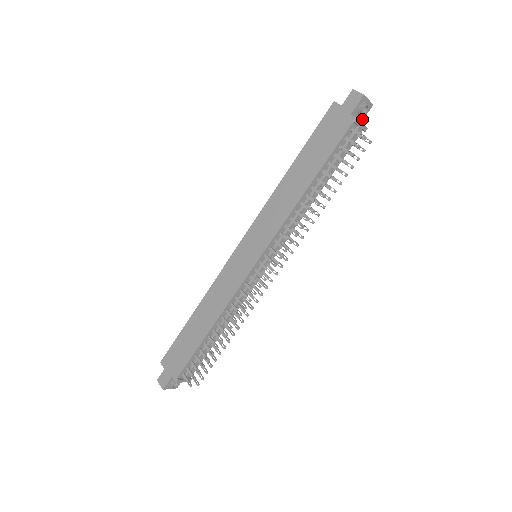
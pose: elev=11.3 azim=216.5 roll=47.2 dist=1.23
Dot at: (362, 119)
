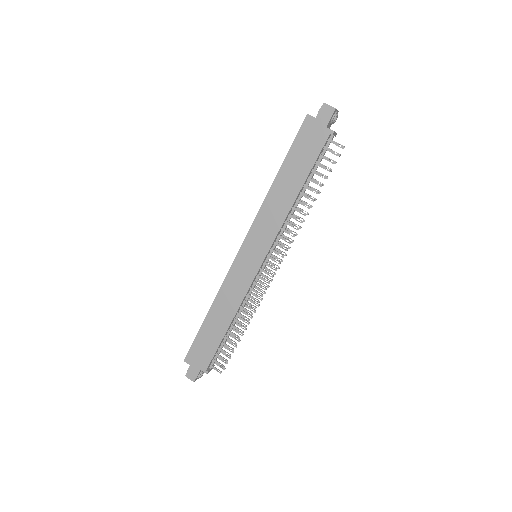
Dot at: occluded
